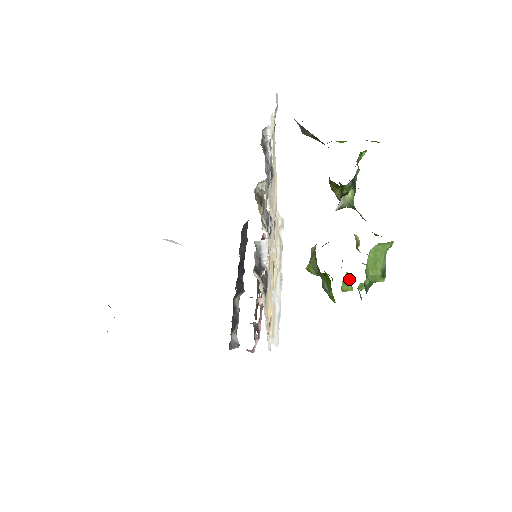
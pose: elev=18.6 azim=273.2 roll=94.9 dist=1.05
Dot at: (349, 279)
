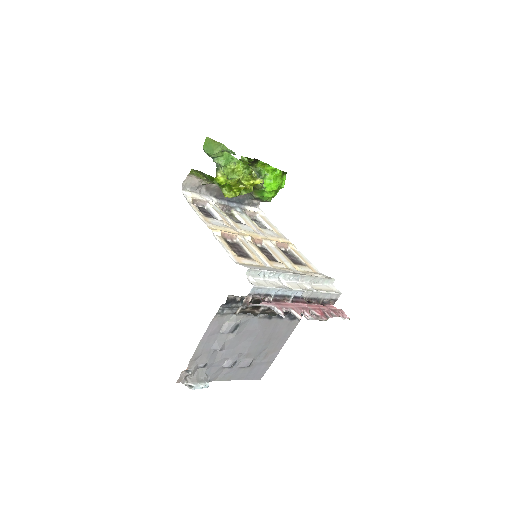
Dot at: occluded
